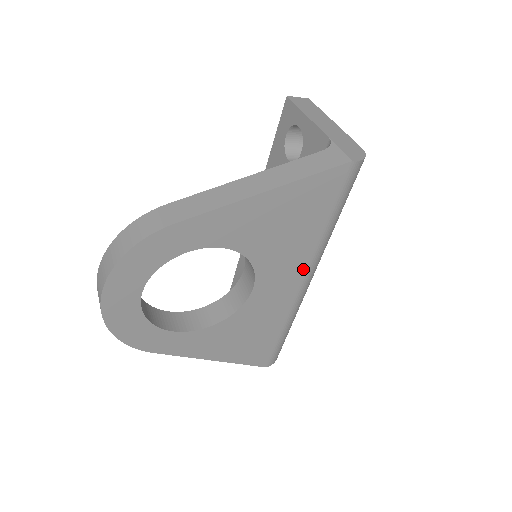
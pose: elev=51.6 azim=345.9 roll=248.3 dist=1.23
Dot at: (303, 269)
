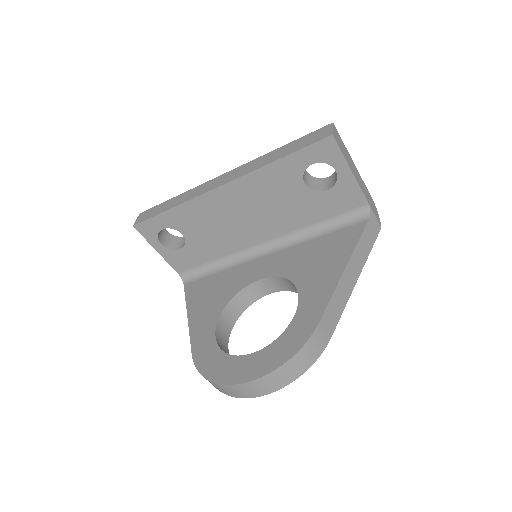
Dot at: occluded
